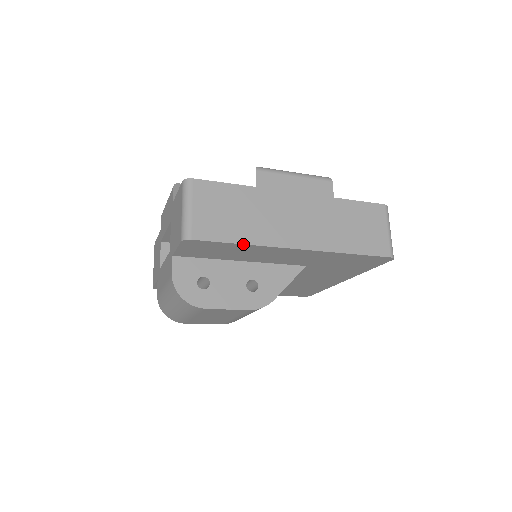
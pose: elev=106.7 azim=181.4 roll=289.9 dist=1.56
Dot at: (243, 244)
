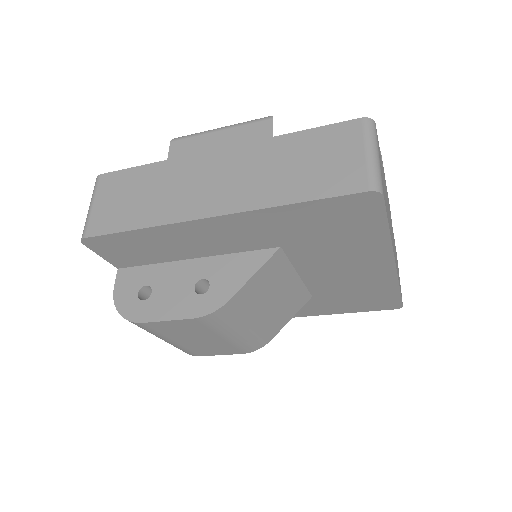
Dot at: (140, 229)
